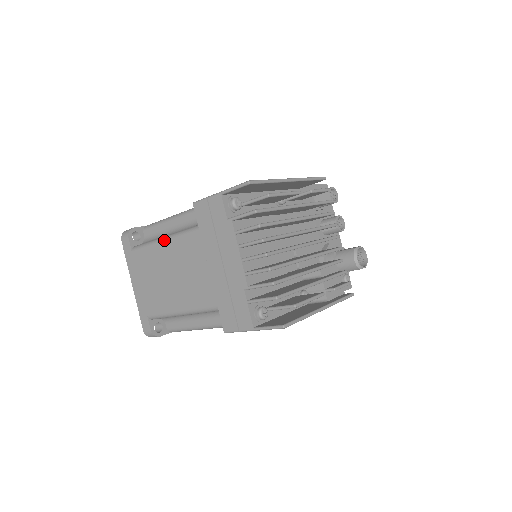
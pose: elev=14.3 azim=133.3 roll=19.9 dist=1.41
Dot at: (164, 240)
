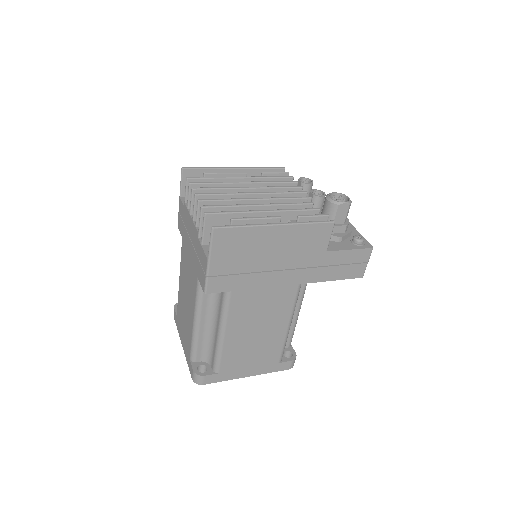
Dot at: (179, 277)
